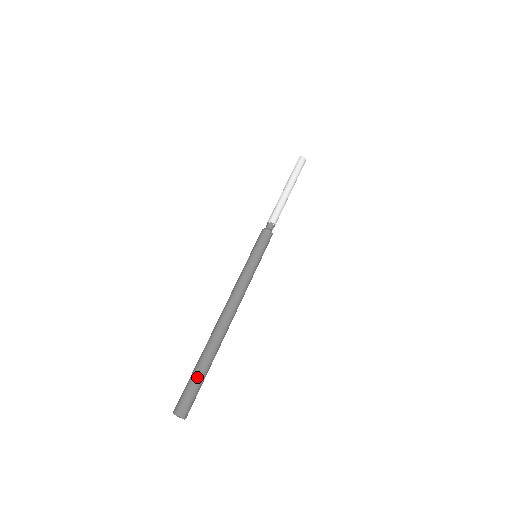
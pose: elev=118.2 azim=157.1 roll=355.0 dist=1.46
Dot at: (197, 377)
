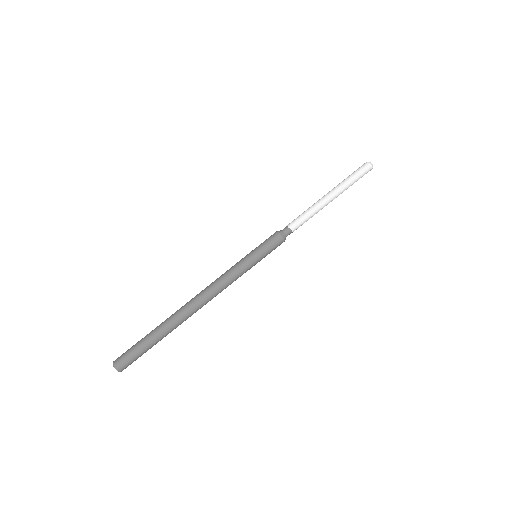
Dot at: (142, 342)
